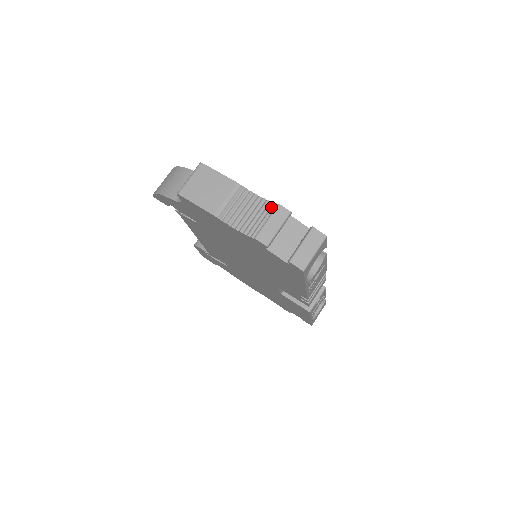
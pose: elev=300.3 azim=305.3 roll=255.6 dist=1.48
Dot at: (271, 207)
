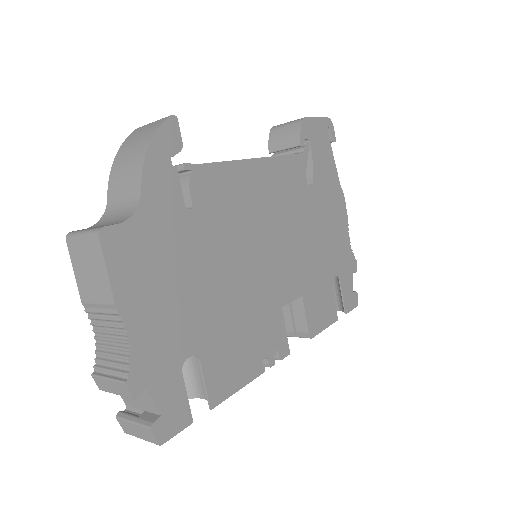
Dot at: (124, 370)
